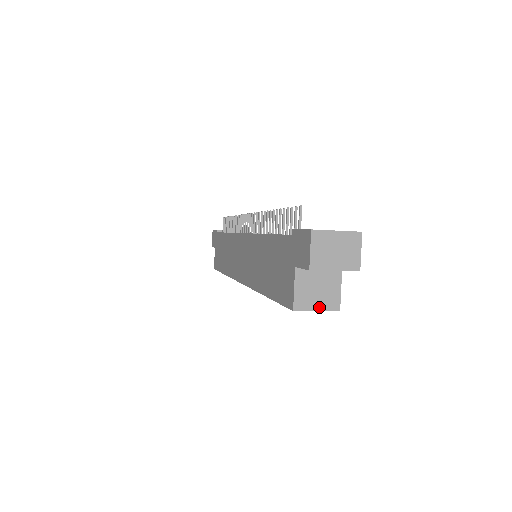
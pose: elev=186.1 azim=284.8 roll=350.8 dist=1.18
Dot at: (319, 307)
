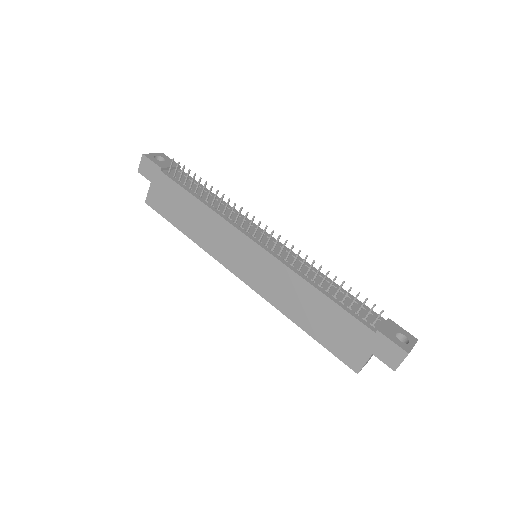
Dot at: occluded
